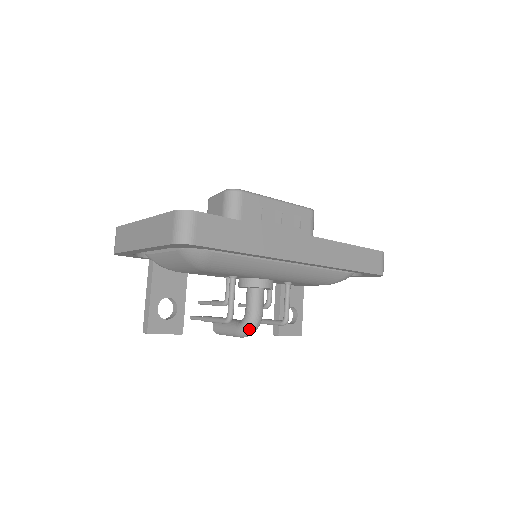
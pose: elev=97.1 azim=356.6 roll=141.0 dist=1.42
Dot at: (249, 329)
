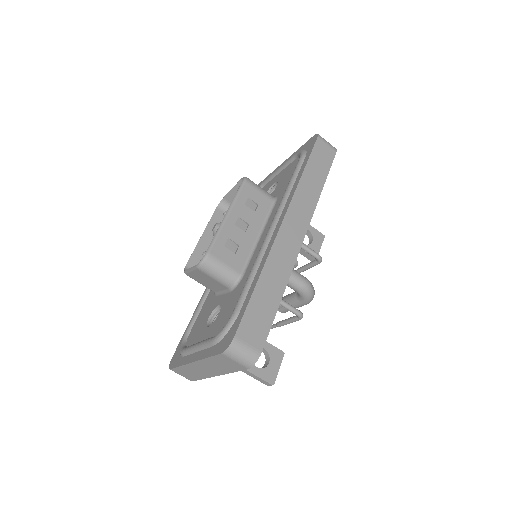
Dot at: (311, 297)
